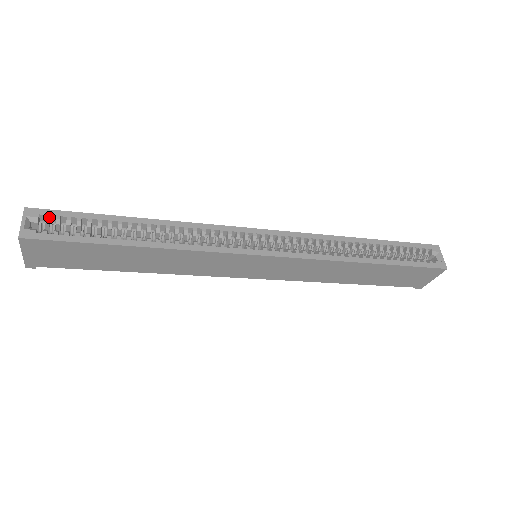
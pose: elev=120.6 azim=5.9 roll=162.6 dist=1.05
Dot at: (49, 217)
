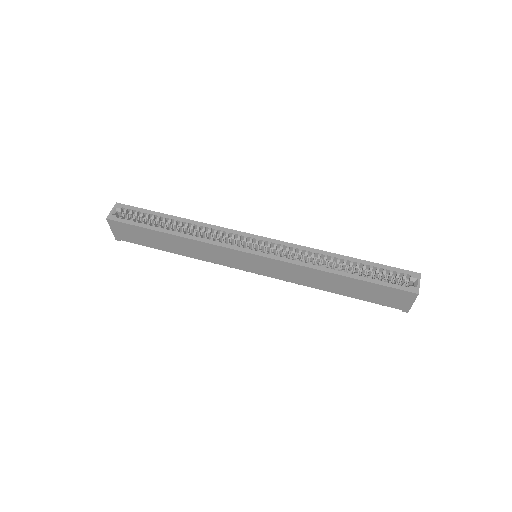
Dot at: (127, 209)
